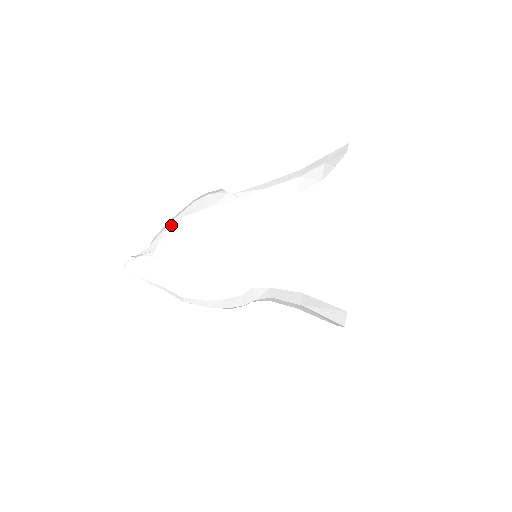
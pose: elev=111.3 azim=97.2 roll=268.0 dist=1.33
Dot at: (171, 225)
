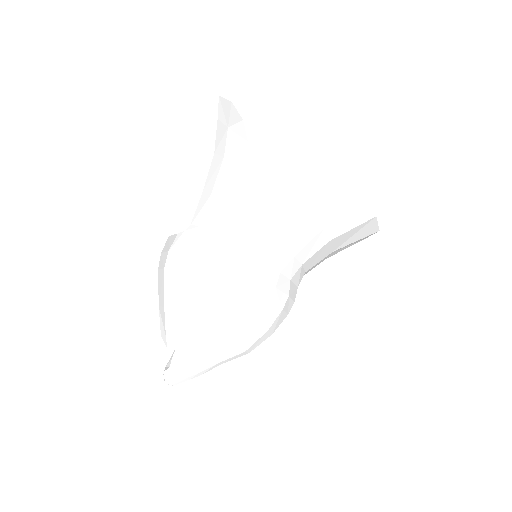
Dot at: (169, 309)
